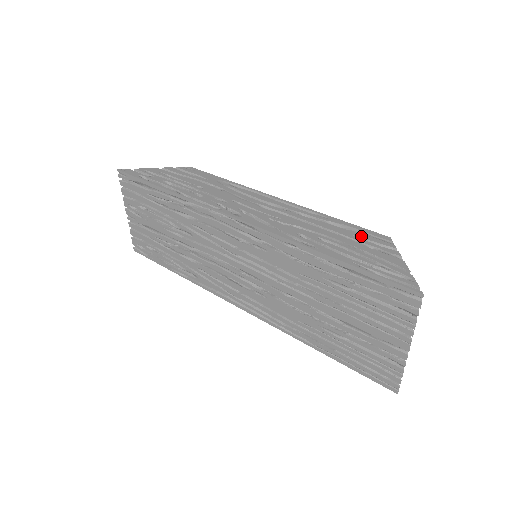
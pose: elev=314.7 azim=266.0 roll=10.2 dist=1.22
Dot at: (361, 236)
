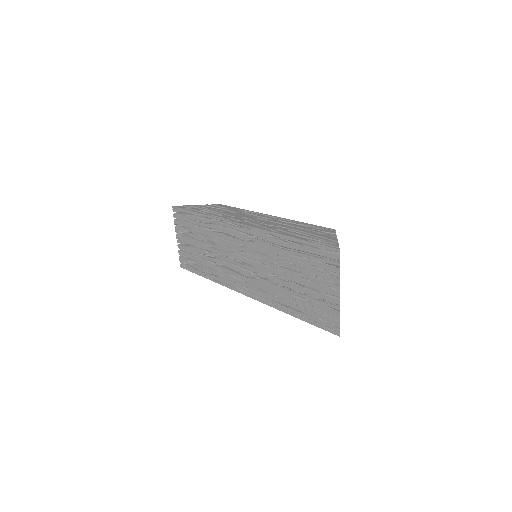
Dot at: (316, 229)
